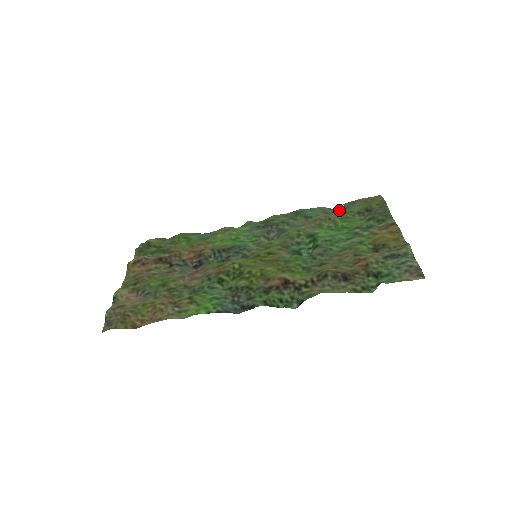
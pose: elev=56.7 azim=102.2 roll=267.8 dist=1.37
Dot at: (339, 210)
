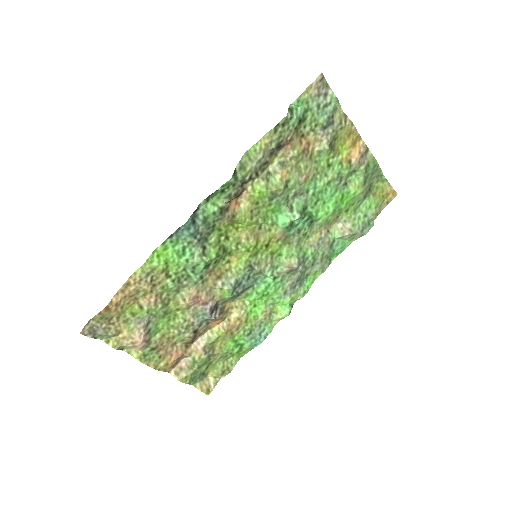
Dot at: (364, 225)
